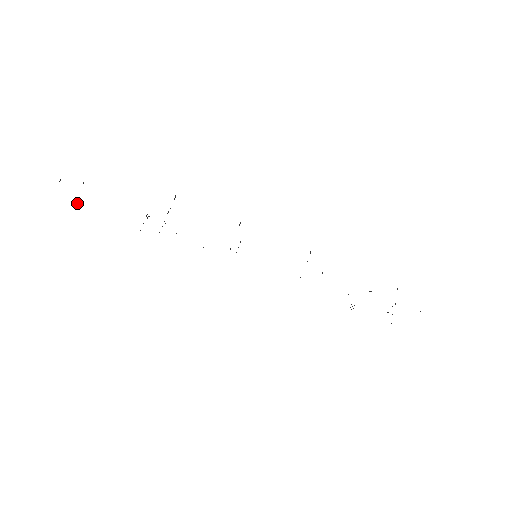
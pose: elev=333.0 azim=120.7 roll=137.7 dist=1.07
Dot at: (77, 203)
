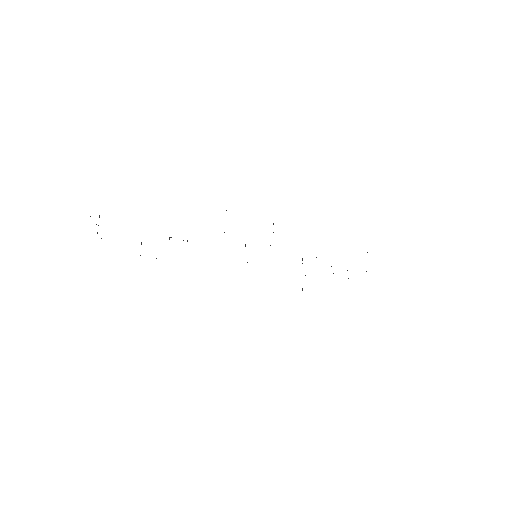
Dot at: occluded
